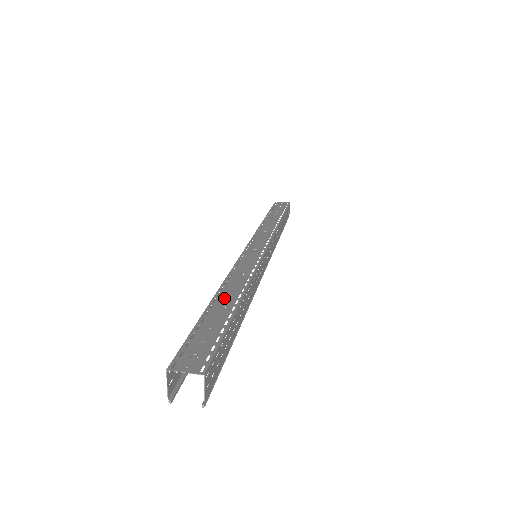
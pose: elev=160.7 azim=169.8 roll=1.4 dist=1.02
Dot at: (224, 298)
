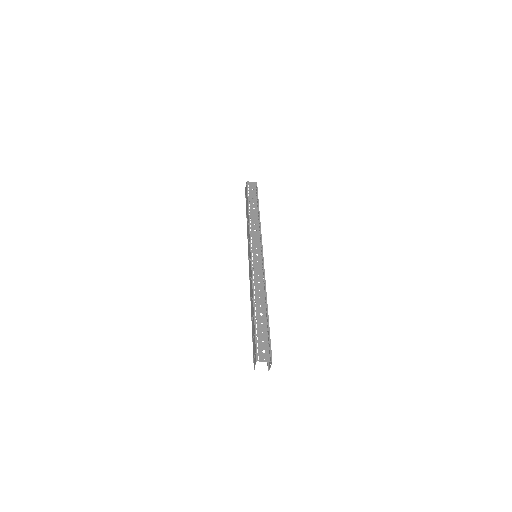
Dot at: (259, 307)
